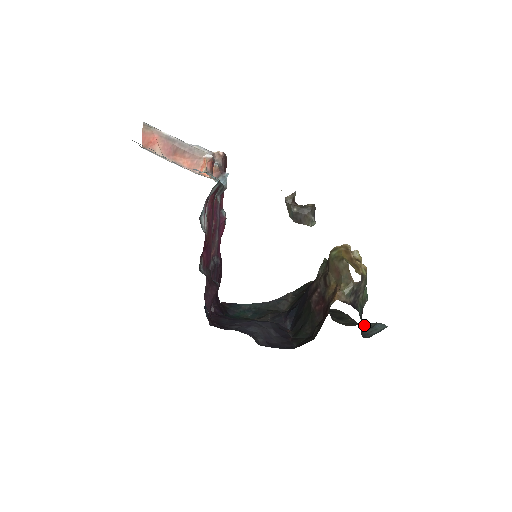
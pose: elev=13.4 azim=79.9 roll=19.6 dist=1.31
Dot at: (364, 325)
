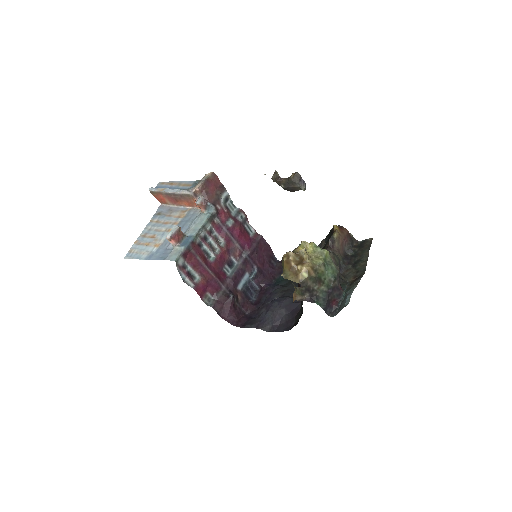
Dot at: (345, 293)
